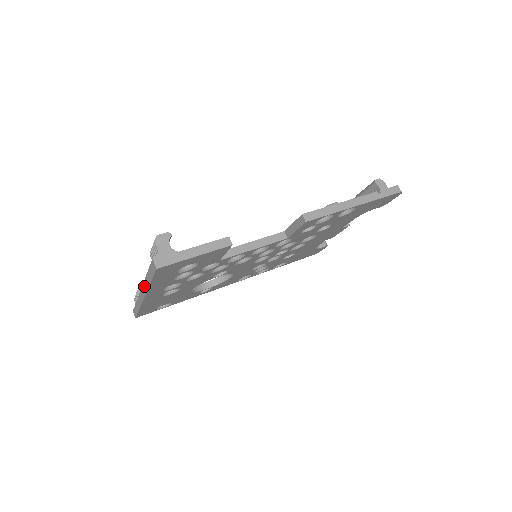
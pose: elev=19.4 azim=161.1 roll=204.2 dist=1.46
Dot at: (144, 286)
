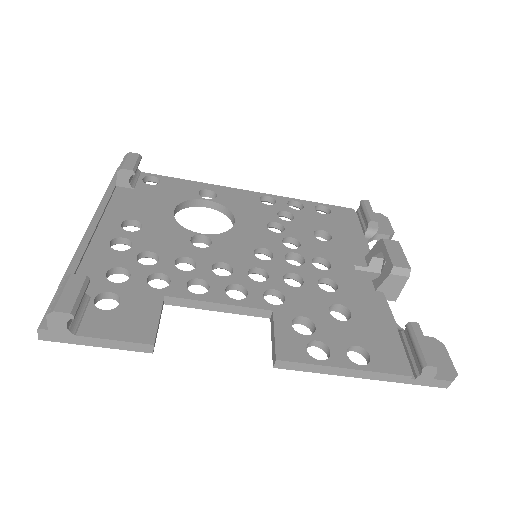
Dot at: (76, 254)
